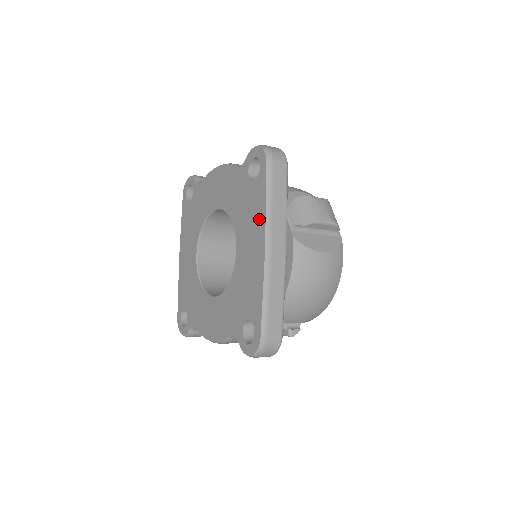
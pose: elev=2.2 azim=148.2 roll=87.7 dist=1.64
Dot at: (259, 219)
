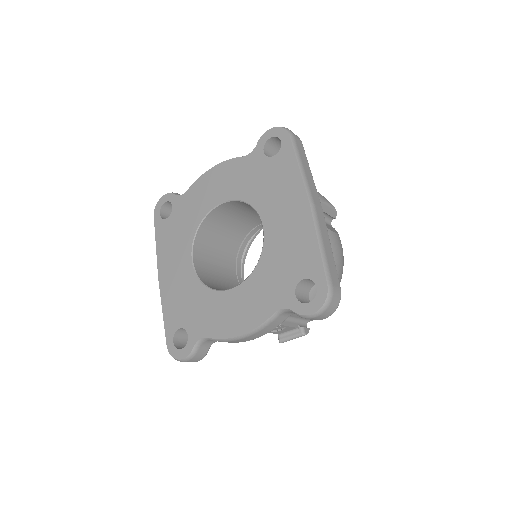
Dot at: (293, 183)
